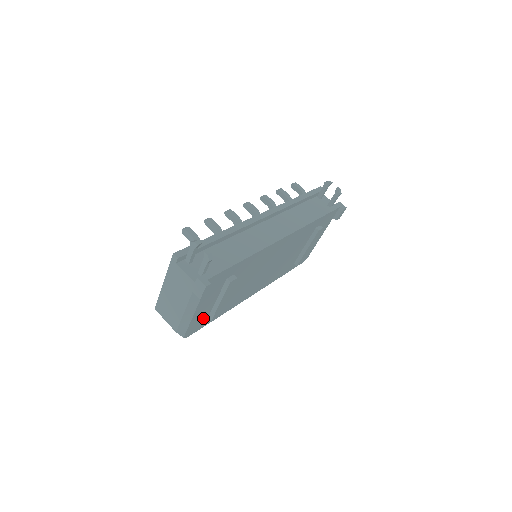
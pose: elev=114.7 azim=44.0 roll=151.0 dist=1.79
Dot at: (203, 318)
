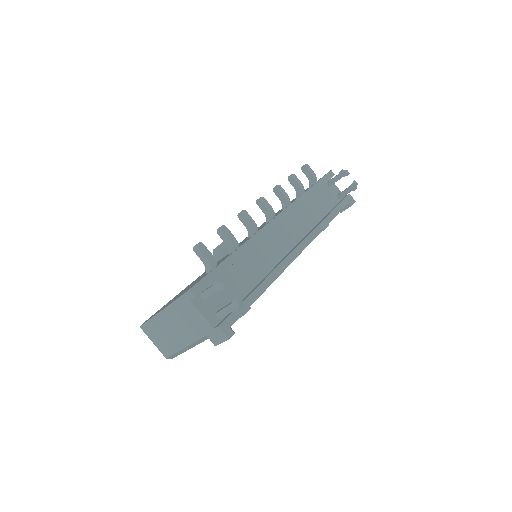
Dot at: occluded
